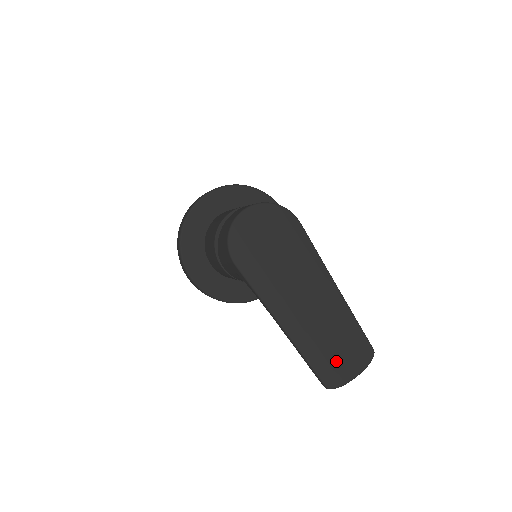
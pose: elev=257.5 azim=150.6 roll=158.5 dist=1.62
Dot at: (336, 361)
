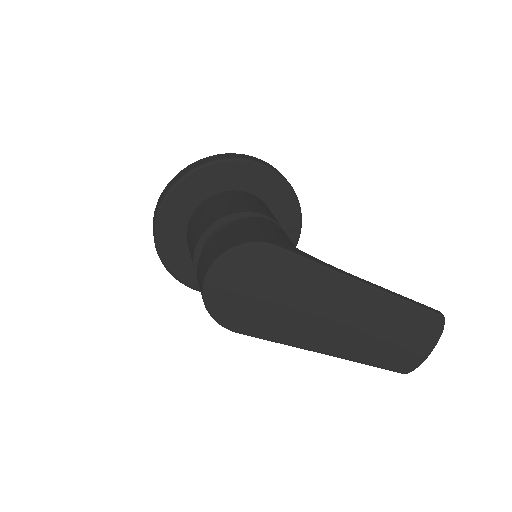
Dot at: (402, 350)
